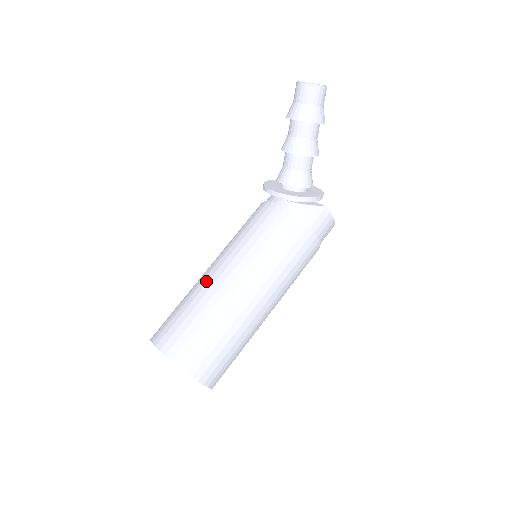
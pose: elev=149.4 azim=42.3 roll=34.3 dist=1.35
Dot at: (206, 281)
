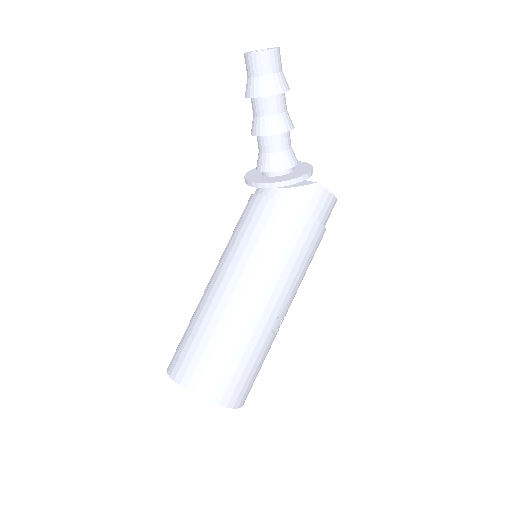
Dot at: (206, 297)
